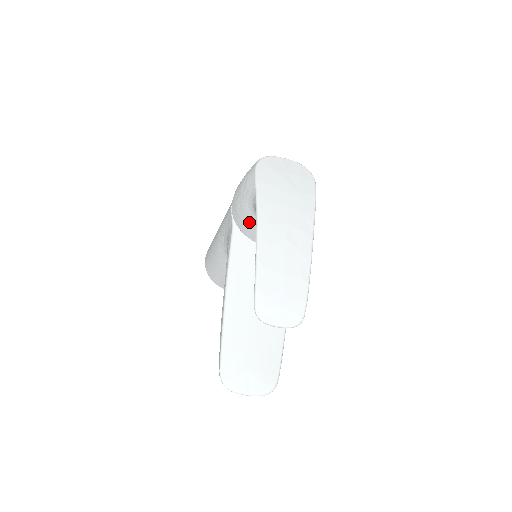
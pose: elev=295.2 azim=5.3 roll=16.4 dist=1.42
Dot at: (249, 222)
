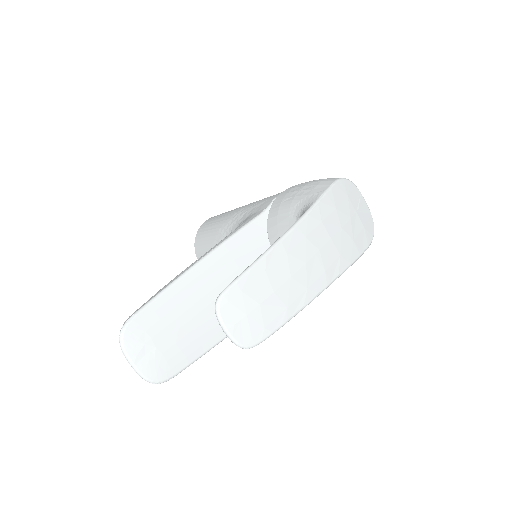
Dot at: (284, 220)
